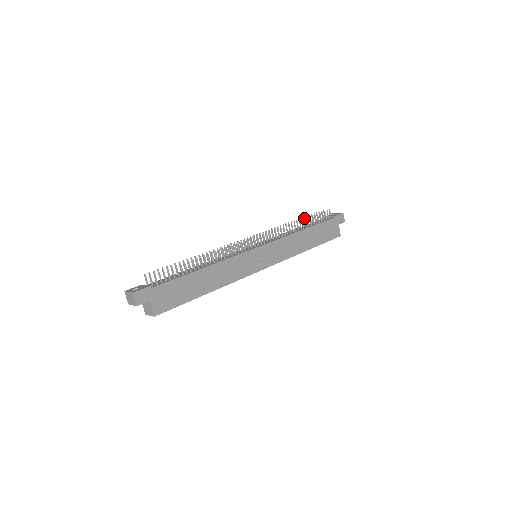
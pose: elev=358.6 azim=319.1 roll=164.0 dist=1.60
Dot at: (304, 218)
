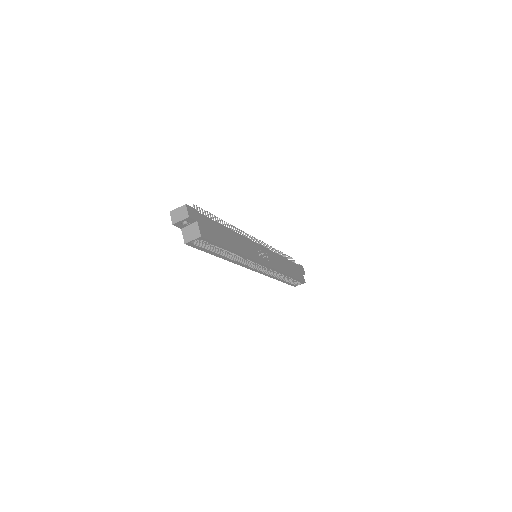
Dot at: occluded
